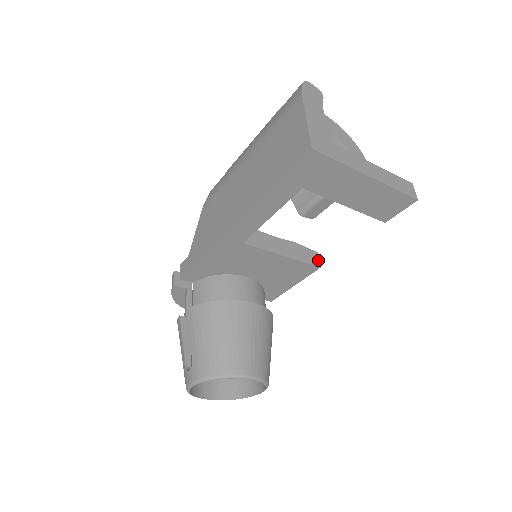
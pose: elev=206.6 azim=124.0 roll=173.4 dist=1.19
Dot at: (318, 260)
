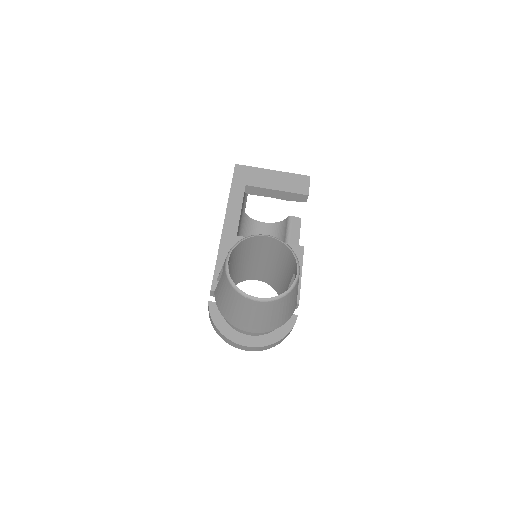
Dot at: occluded
